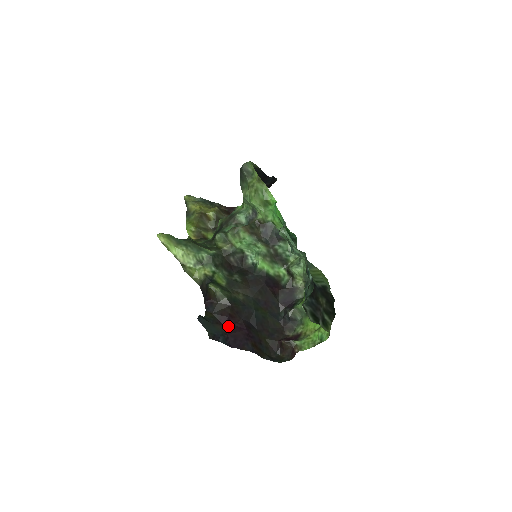
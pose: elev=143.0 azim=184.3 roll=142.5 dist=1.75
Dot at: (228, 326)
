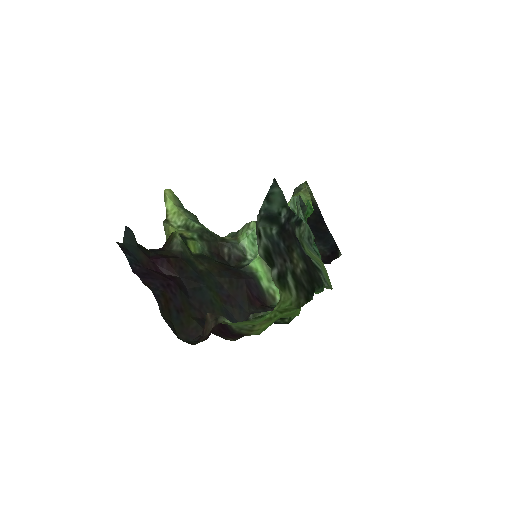
Dot at: (155, 265)
